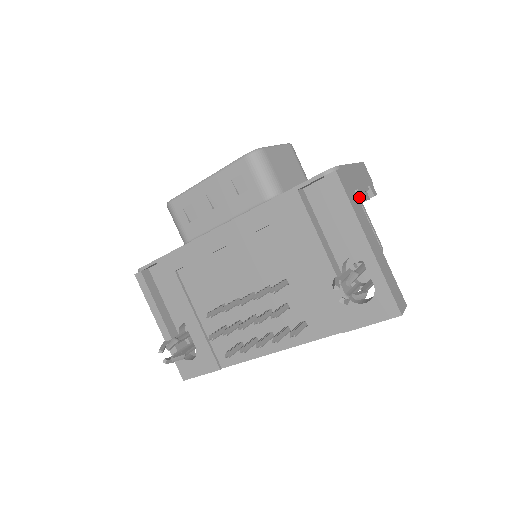
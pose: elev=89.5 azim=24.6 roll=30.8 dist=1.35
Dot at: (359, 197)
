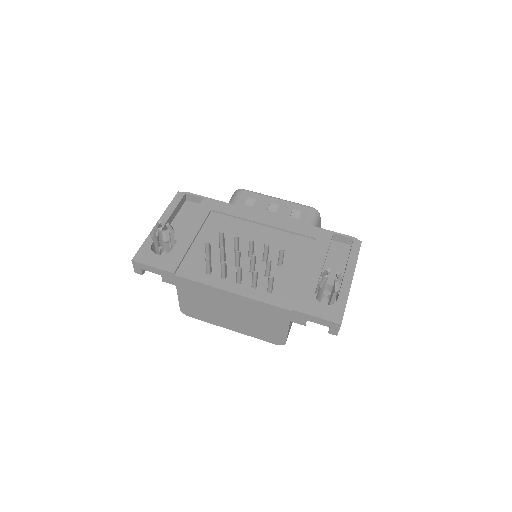
Dot at: occluded
